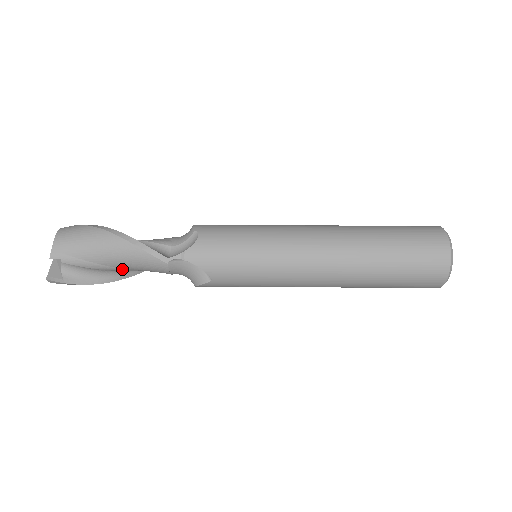
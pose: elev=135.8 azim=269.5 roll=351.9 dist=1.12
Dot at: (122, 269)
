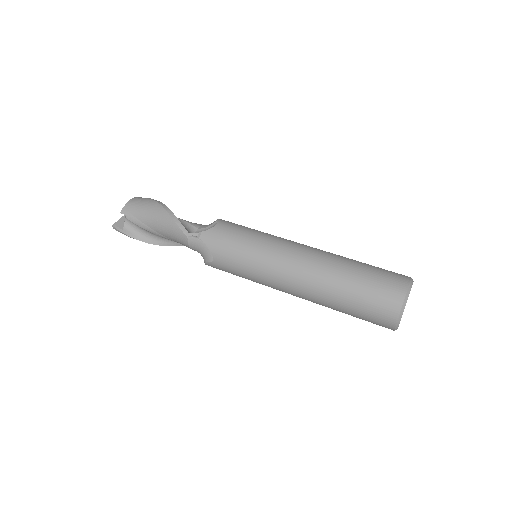
Dot at: (161, 235)
